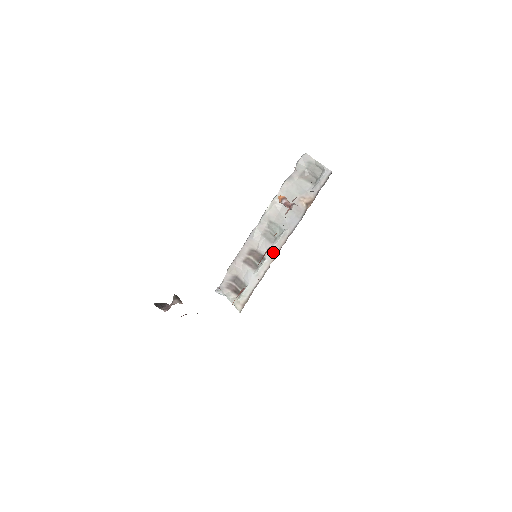
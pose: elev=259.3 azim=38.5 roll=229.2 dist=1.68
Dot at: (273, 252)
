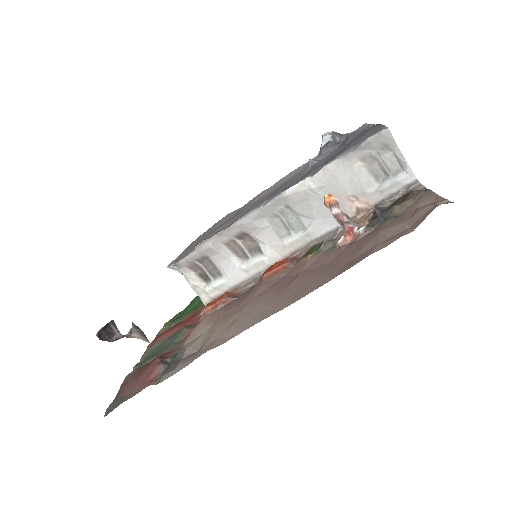
Dot at: (280, 251)
